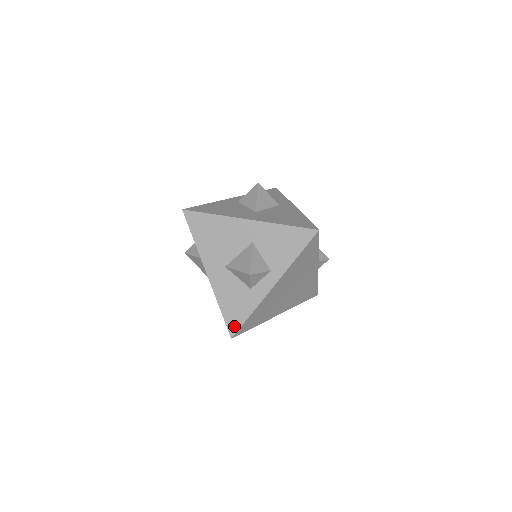
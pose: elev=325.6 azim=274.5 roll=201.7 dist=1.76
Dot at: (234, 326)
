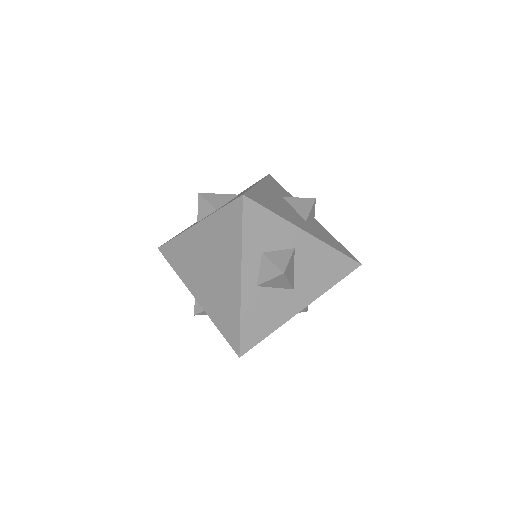
Dot at: occluded
